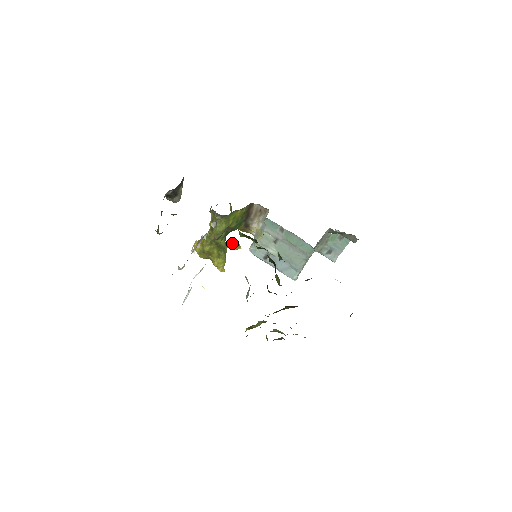
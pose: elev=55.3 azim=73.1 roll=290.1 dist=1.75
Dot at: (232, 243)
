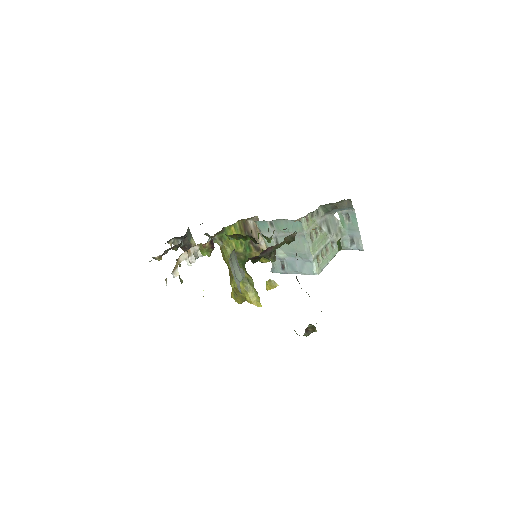
Dot at: (267, 282)
